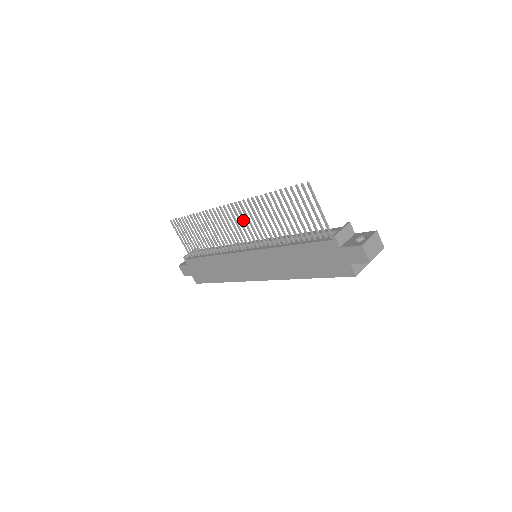
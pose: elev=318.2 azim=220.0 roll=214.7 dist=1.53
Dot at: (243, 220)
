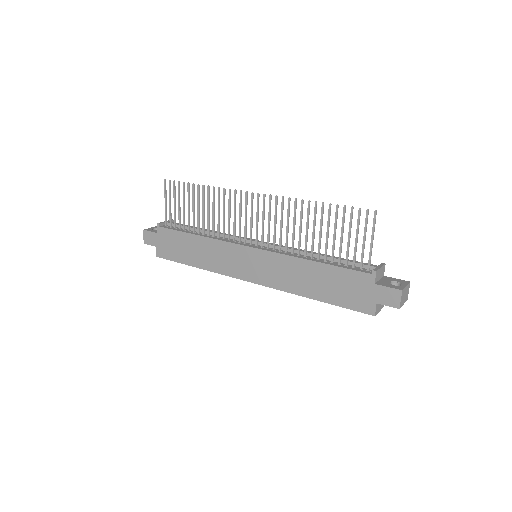
Dot at: (269, 216)
